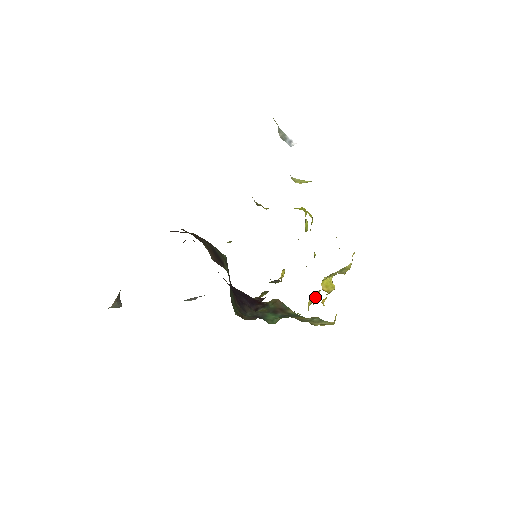
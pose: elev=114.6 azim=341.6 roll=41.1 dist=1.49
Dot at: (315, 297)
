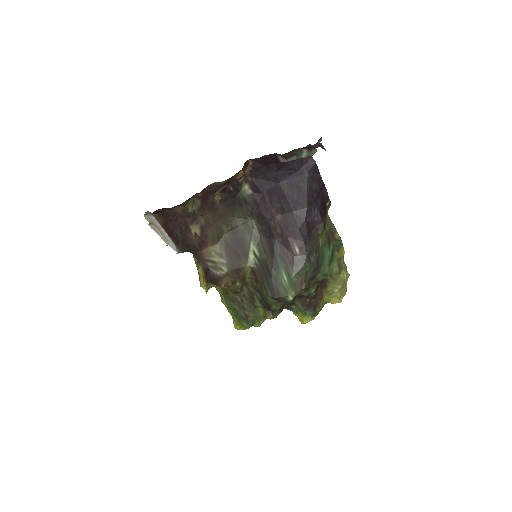
Dot at: occluded
